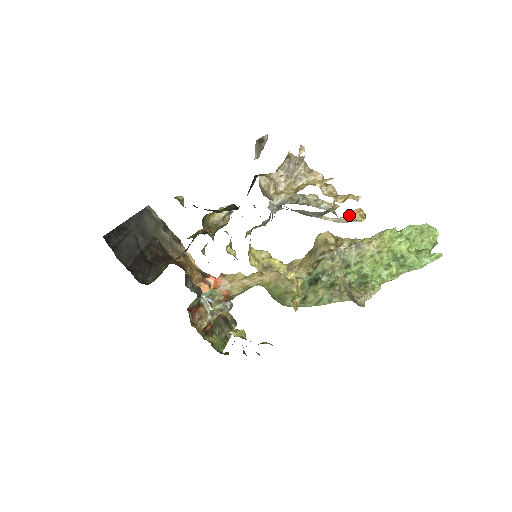
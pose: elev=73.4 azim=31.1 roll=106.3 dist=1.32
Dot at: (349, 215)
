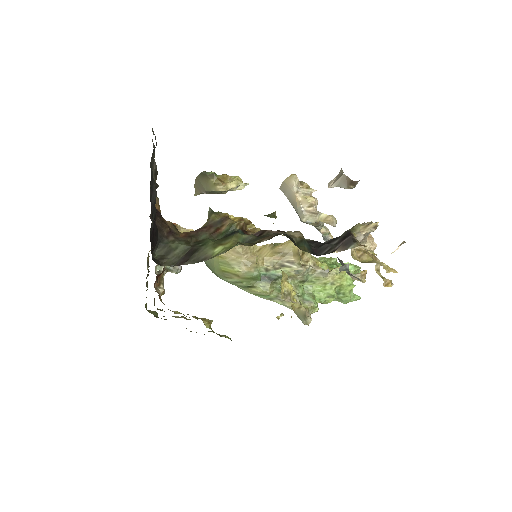
Dot at: (361, 276)
